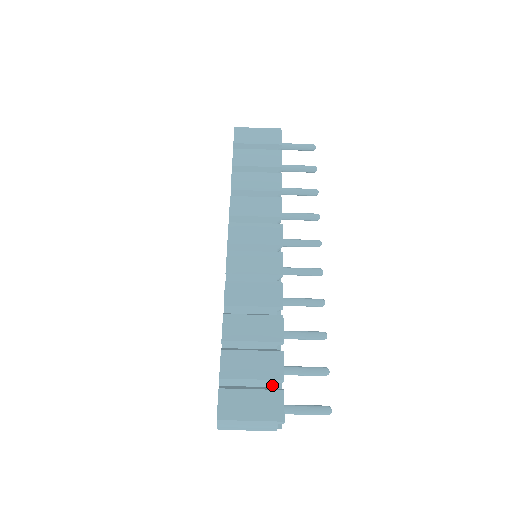
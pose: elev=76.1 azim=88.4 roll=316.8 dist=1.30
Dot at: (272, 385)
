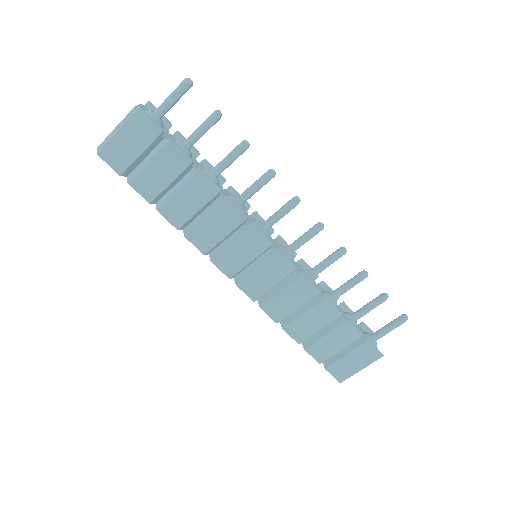
Dot at: occluded
